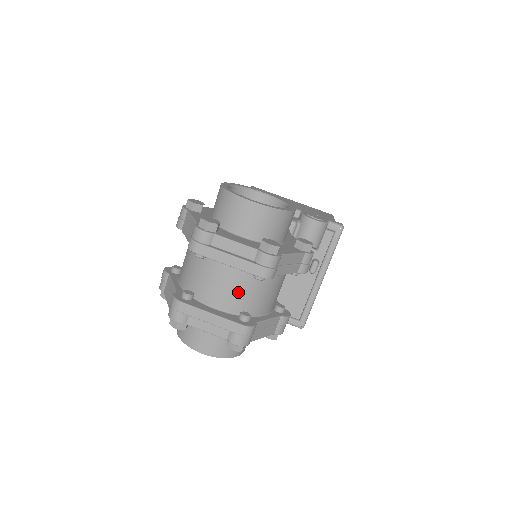
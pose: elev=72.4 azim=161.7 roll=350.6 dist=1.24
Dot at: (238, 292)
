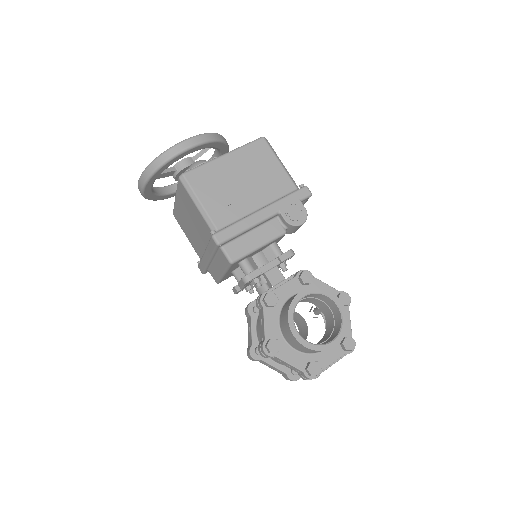
Dot at: occluded
